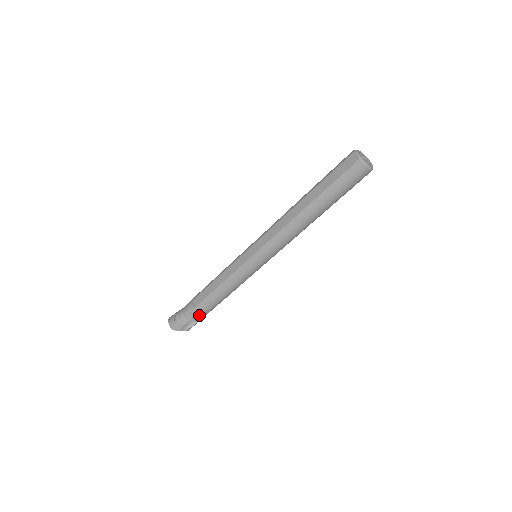
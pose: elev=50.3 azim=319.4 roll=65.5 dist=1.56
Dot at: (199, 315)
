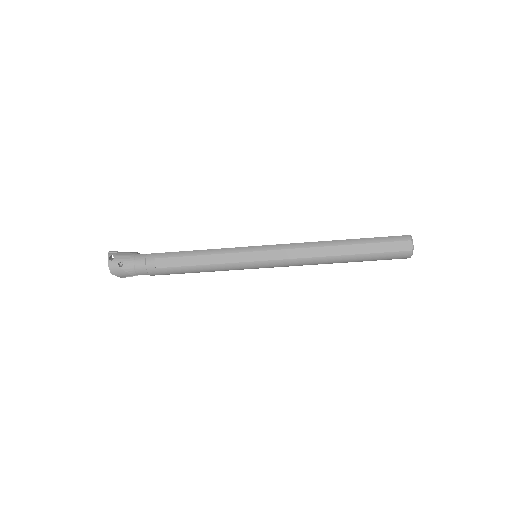
Dot at: occluded
